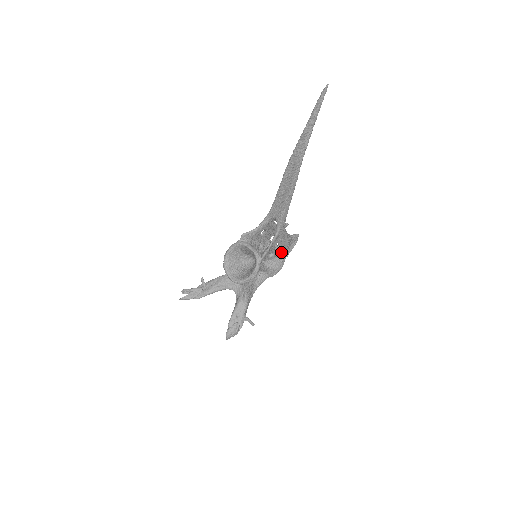
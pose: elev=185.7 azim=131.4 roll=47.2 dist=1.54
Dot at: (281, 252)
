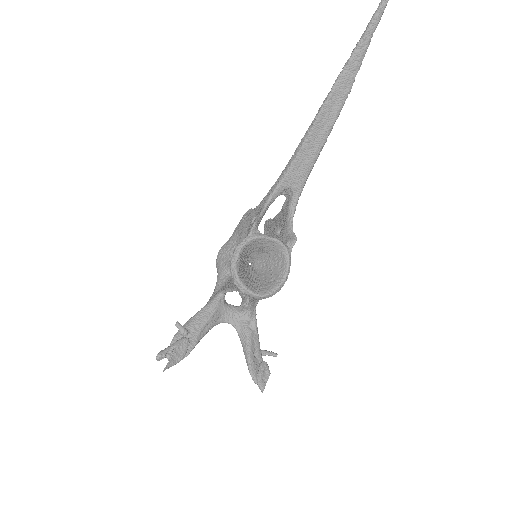
Dot at: occluded
